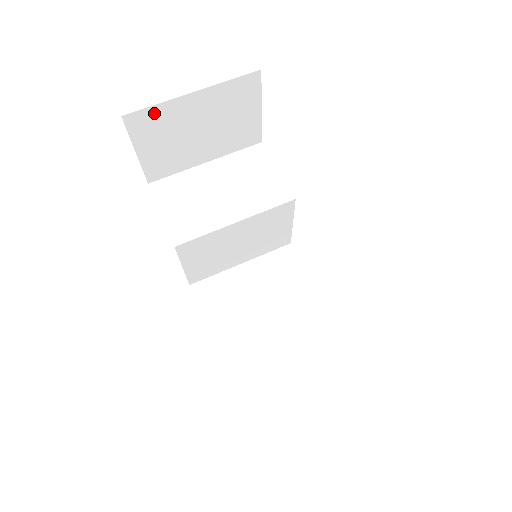
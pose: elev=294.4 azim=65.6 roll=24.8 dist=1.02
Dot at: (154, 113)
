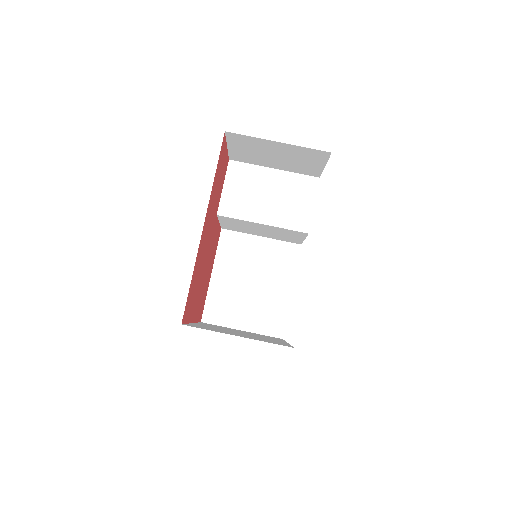
Dot at: (247, 138)
